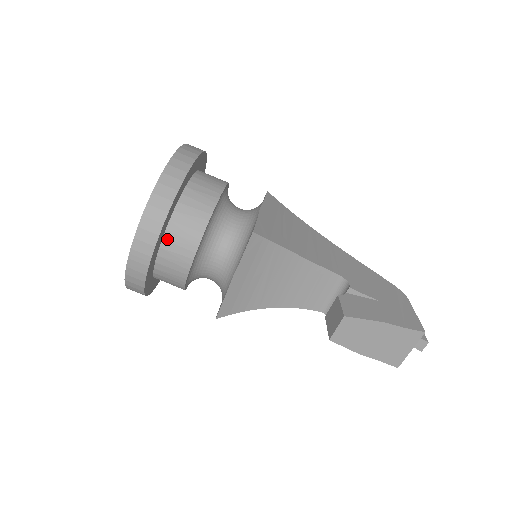
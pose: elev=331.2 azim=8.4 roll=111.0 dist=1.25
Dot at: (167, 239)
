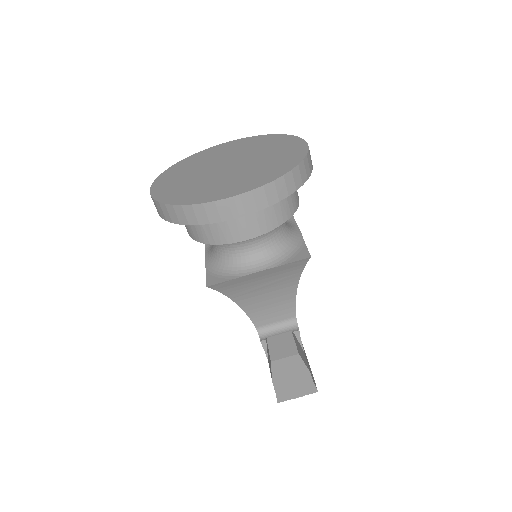
Dot at: occluded
